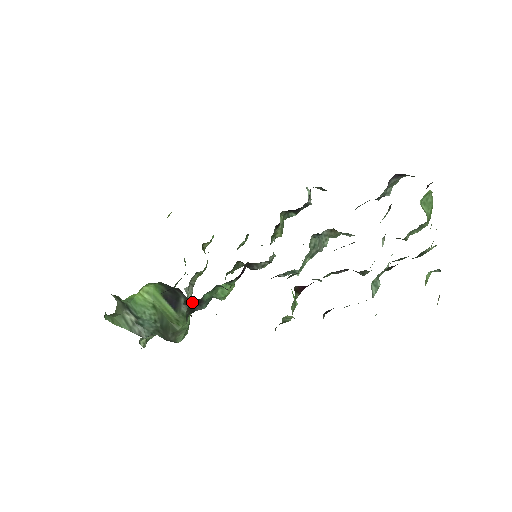
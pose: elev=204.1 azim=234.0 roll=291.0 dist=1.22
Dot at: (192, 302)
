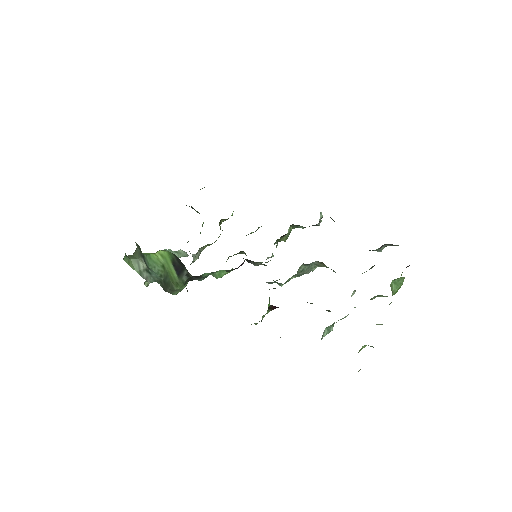
Dot at: (193, 276)
